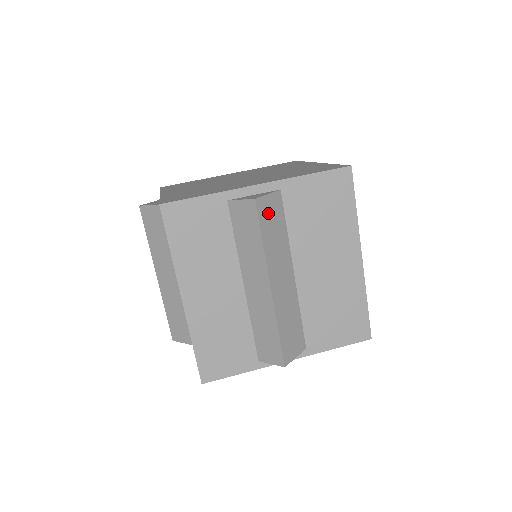
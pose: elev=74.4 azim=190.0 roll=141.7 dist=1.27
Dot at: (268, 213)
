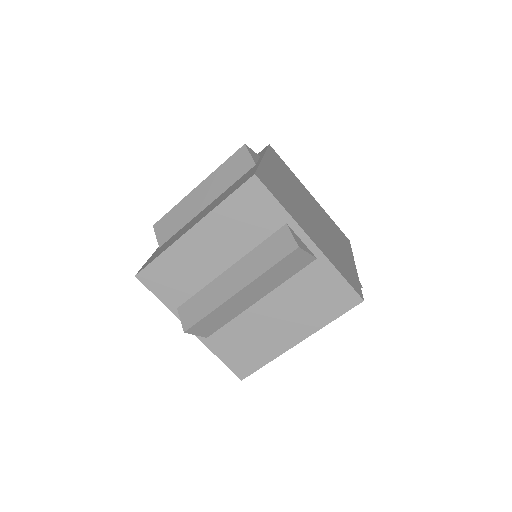
Dot at: (294, 260)
